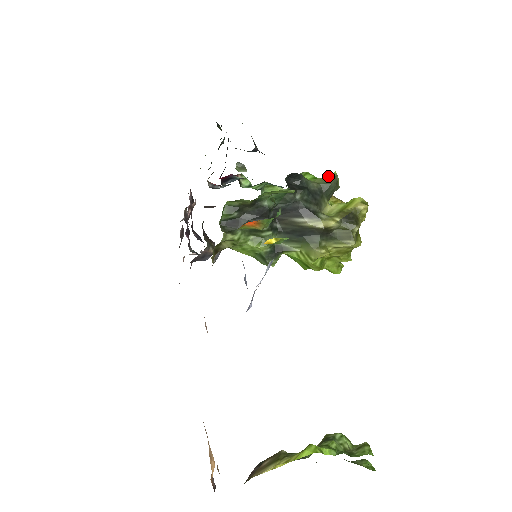
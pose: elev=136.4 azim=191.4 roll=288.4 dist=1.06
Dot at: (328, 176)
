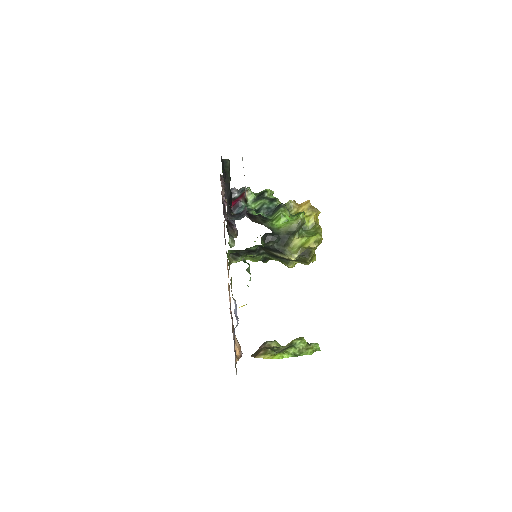
Dot at: (295, 222)
